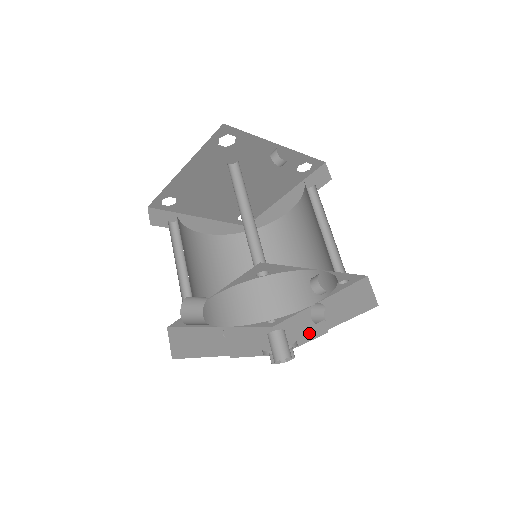
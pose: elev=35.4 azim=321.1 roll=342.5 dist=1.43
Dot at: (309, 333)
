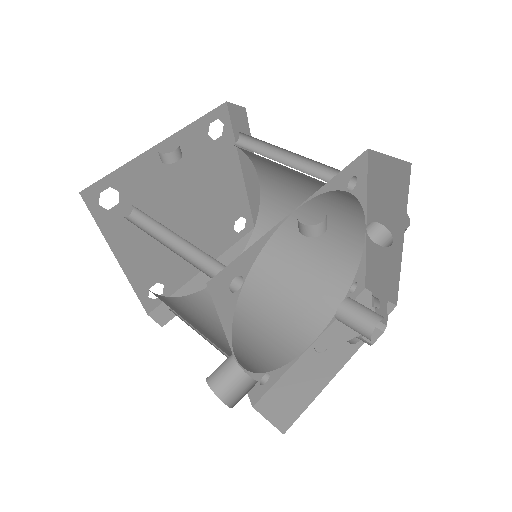
Dot at: (379, 270)
